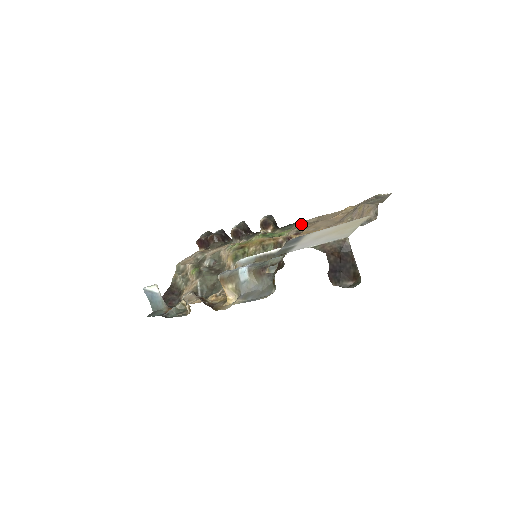
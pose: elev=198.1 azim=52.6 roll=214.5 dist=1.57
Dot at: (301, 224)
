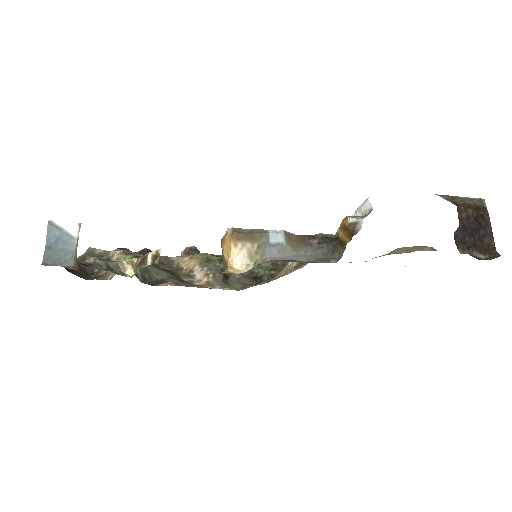
Dot at: occluded
